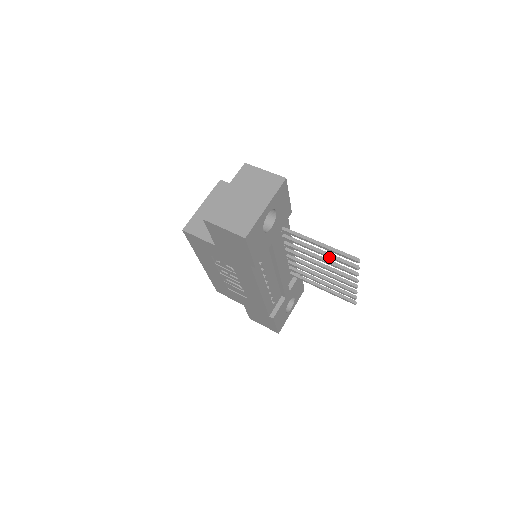
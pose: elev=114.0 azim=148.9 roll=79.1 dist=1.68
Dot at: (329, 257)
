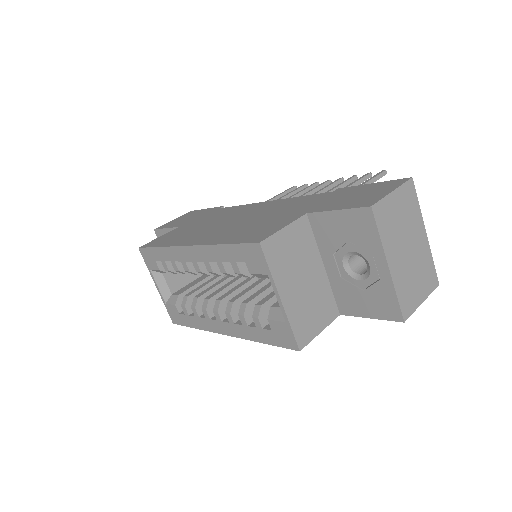
Dot at: occluded
